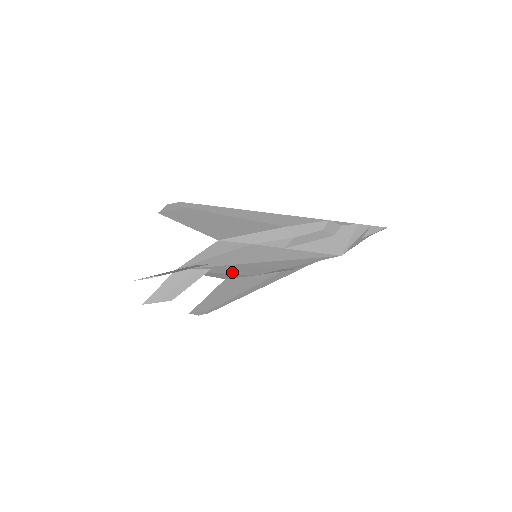
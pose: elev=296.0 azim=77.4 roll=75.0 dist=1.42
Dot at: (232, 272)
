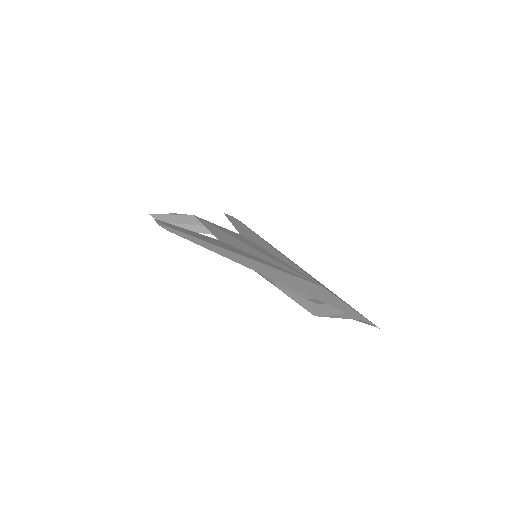
Dot at: occluded
